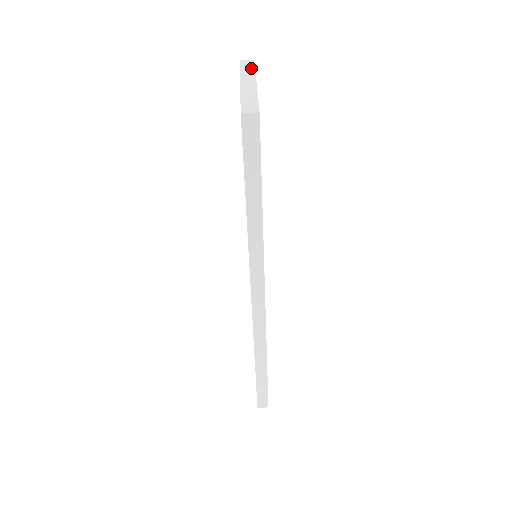
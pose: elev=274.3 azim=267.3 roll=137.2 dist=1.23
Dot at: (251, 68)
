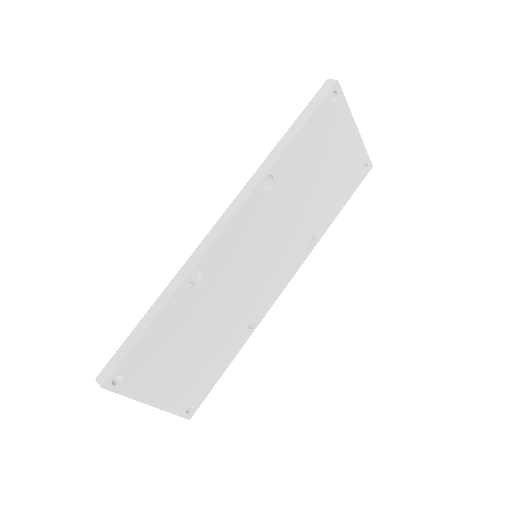
Dot at: (365, 151)
